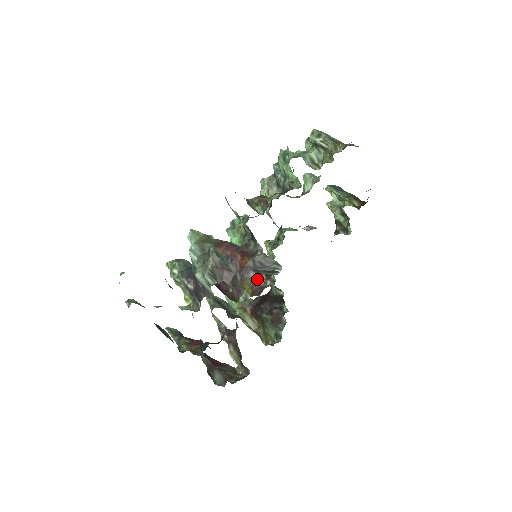
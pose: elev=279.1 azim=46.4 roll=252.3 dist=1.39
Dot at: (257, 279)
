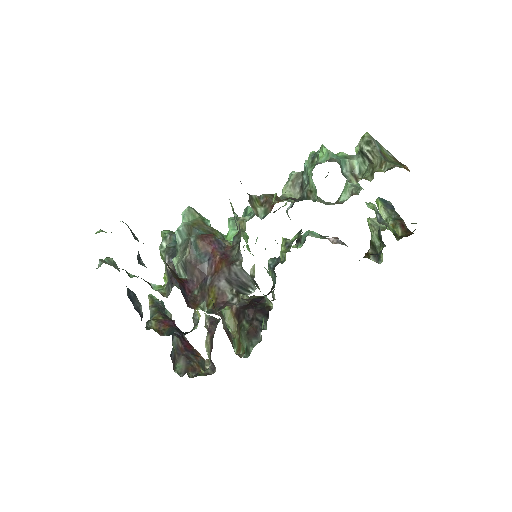
Dot at: (226, 291)
